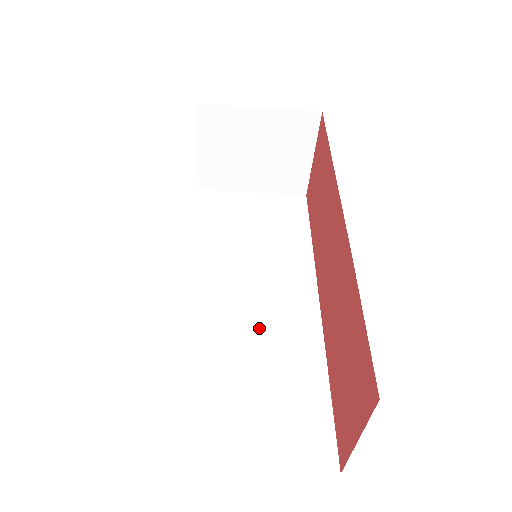
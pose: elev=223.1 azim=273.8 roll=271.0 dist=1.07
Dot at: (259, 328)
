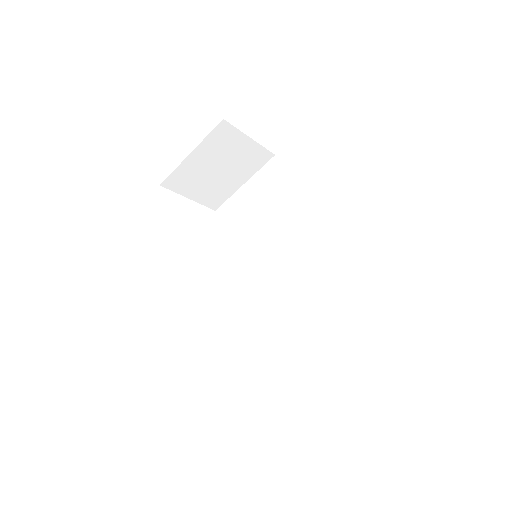
Dot at: (297, 287)
